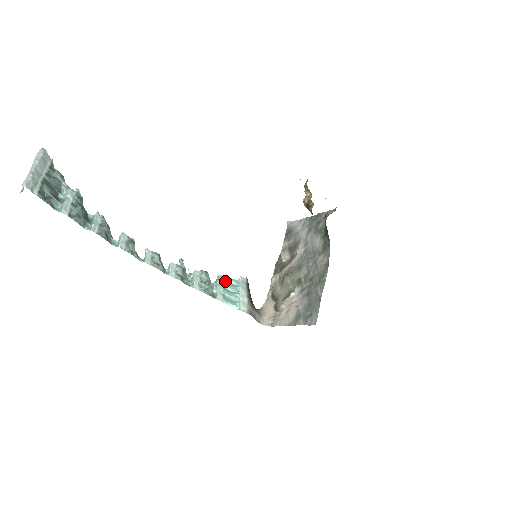
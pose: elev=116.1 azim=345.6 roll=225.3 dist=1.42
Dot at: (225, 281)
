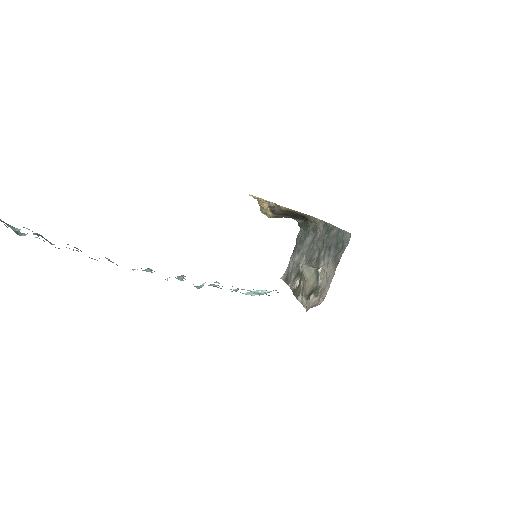
Dot at: occluded
